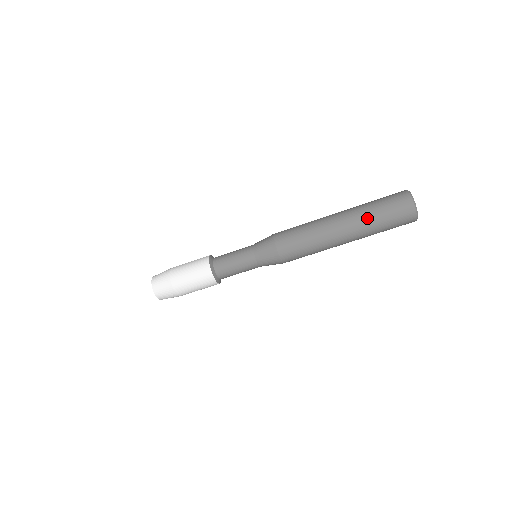
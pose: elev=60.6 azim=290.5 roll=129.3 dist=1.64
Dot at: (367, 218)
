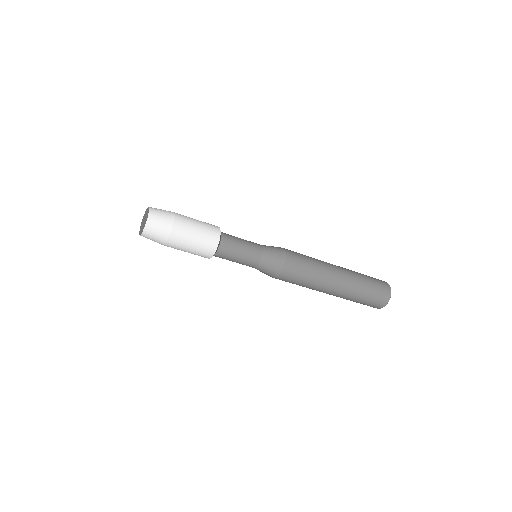
Dot at: (349, 299)
